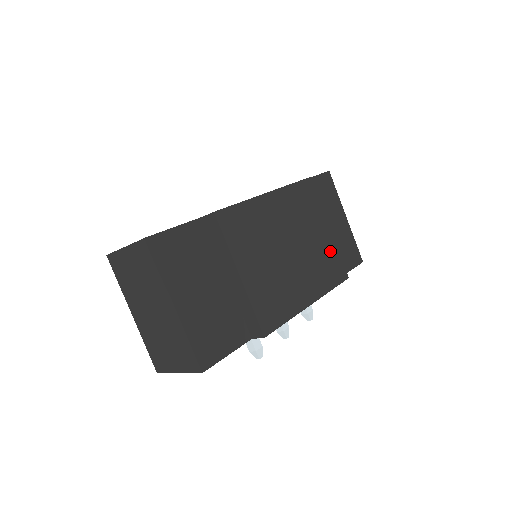
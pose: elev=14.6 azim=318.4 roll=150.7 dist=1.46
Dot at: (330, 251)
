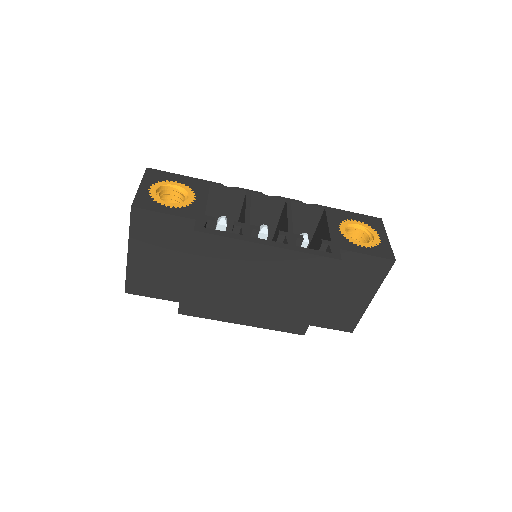
Dot at: (302, 312)
